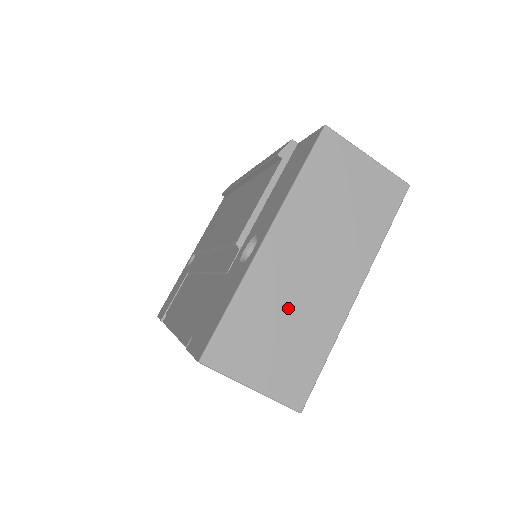
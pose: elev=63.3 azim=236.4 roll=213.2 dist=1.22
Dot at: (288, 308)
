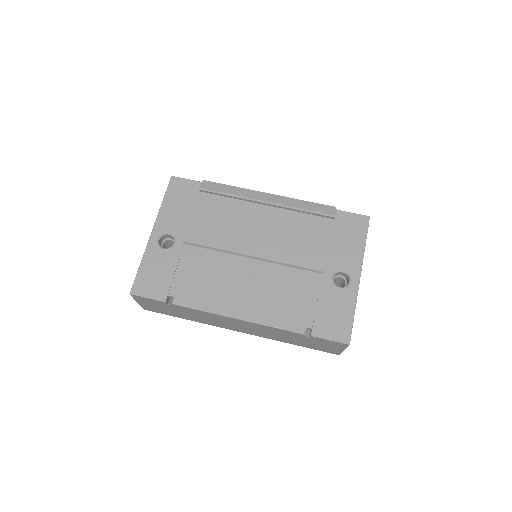
Dot at: occluded
